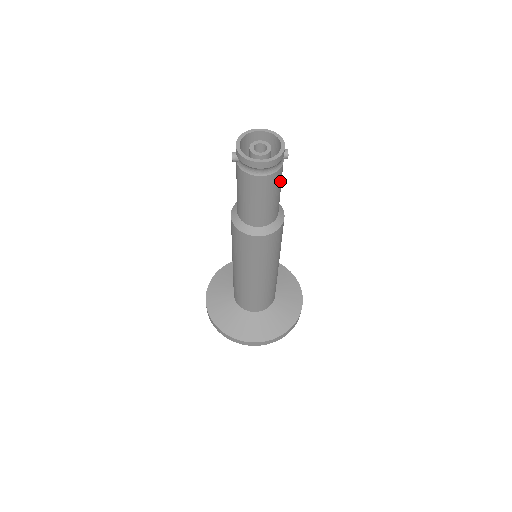
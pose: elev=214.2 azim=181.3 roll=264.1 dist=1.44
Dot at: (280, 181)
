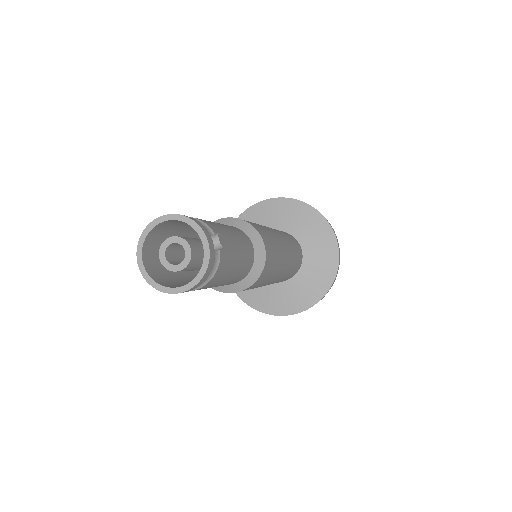
Dot at: (230, 261)
